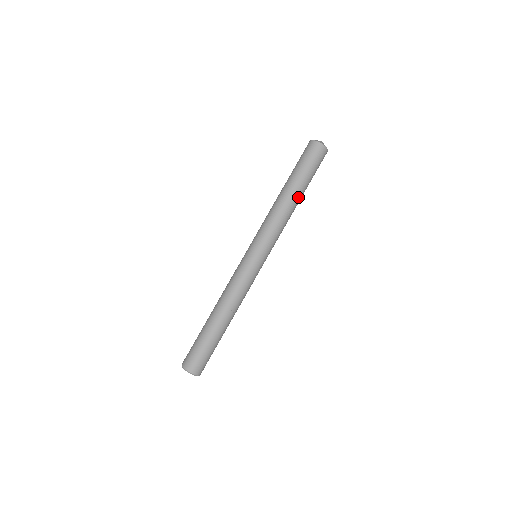
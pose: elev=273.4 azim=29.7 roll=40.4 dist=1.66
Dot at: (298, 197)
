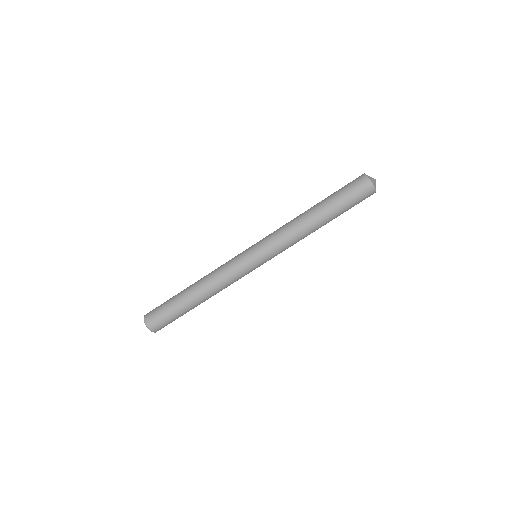
Dot at: (323, 225)
